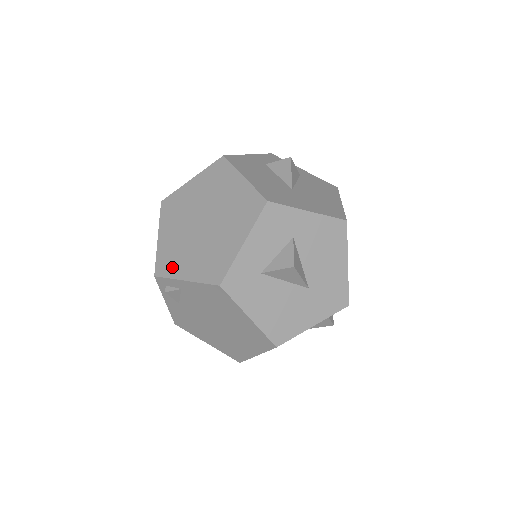
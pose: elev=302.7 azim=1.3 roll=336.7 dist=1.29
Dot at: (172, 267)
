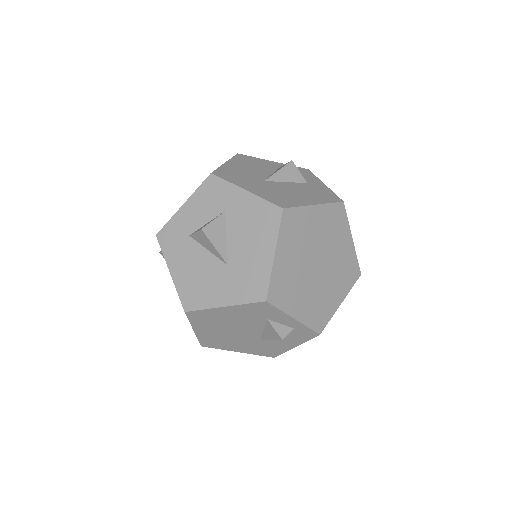
Dot at: occluded
